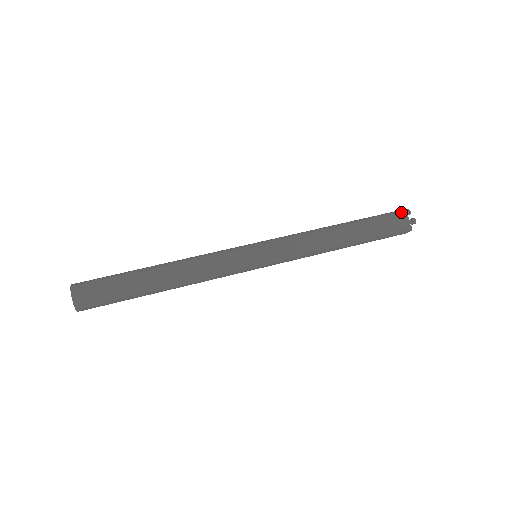
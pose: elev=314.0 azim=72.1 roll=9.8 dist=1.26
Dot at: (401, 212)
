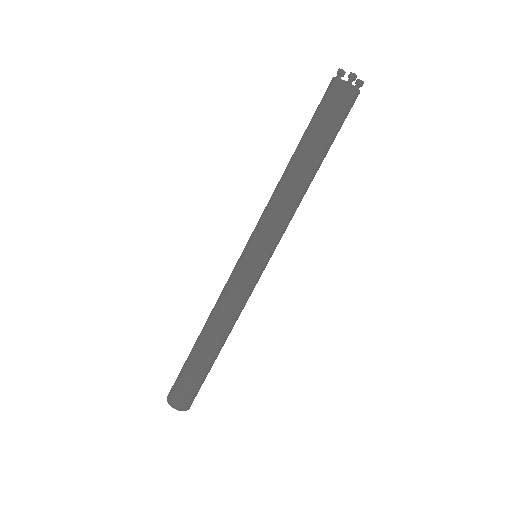
Dot at: (332, 83)
